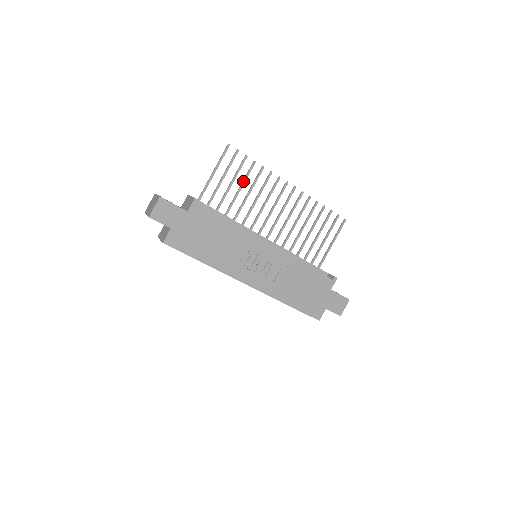
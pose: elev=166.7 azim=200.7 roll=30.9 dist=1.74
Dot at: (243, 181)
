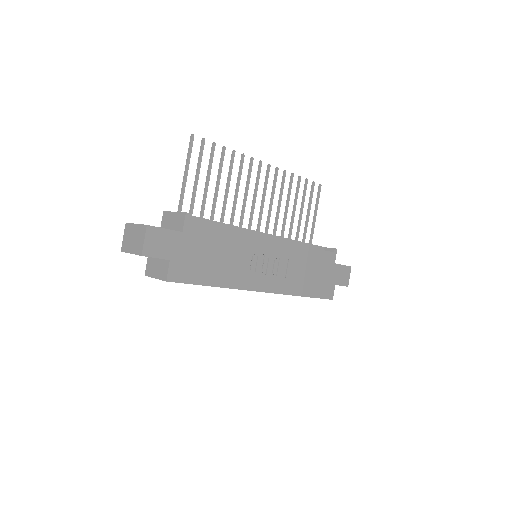
Dot at: (219, 174)
